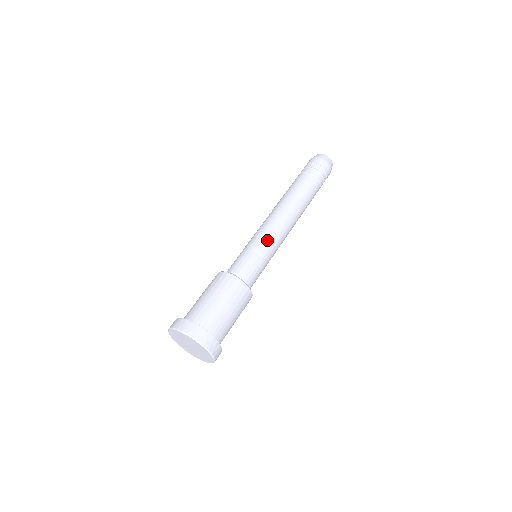
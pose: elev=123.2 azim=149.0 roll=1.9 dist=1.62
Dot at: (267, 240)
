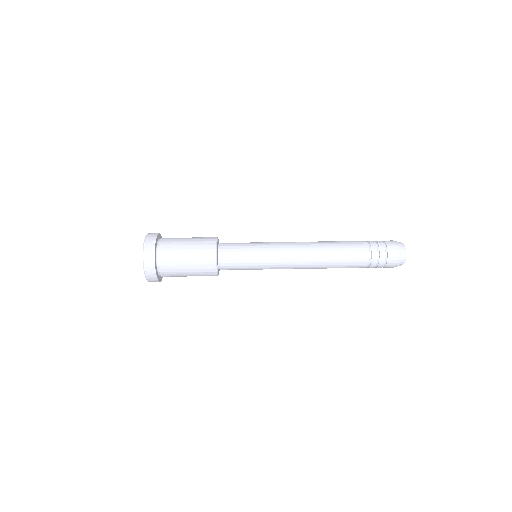
Dot at: (270, 255)
